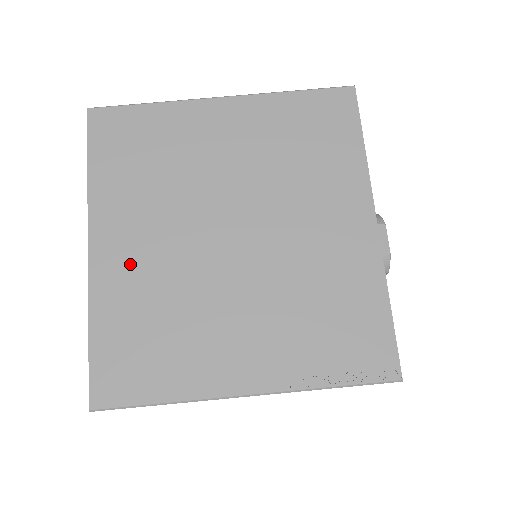
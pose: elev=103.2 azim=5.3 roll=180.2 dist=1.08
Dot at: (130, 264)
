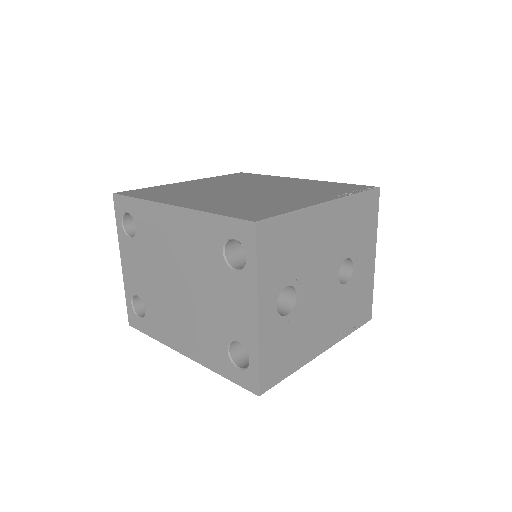
Dot at: (205, 202)
